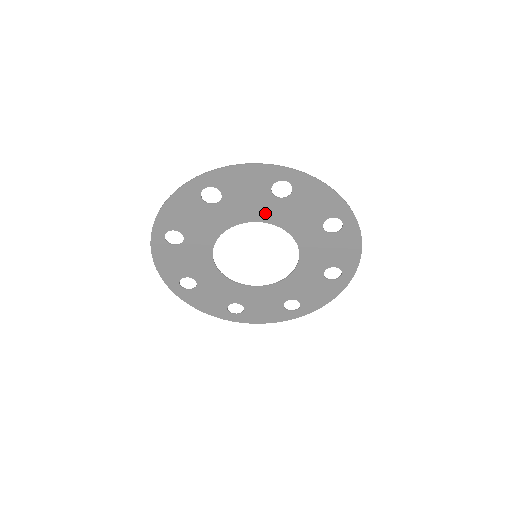
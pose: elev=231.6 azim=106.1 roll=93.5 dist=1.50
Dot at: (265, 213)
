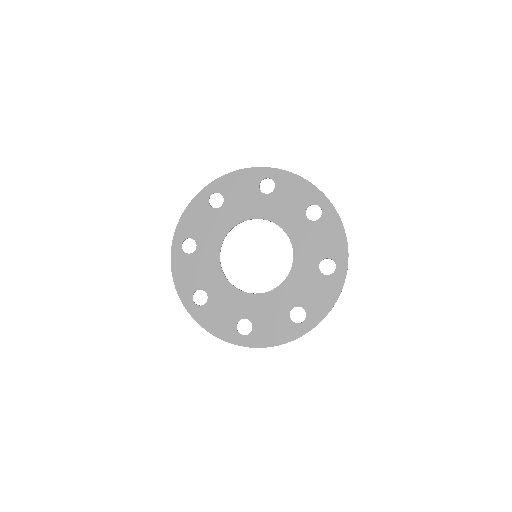
Dot at: (225, 223)
